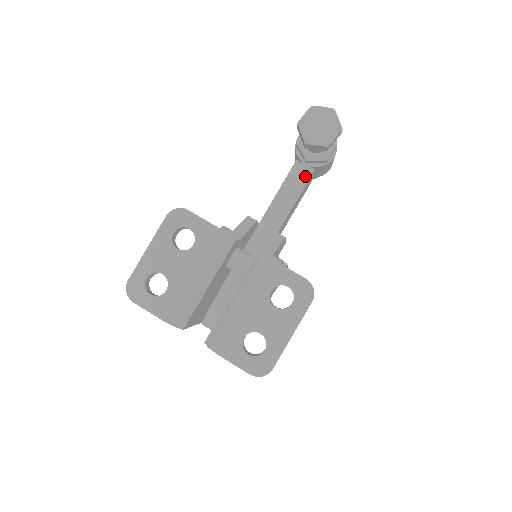
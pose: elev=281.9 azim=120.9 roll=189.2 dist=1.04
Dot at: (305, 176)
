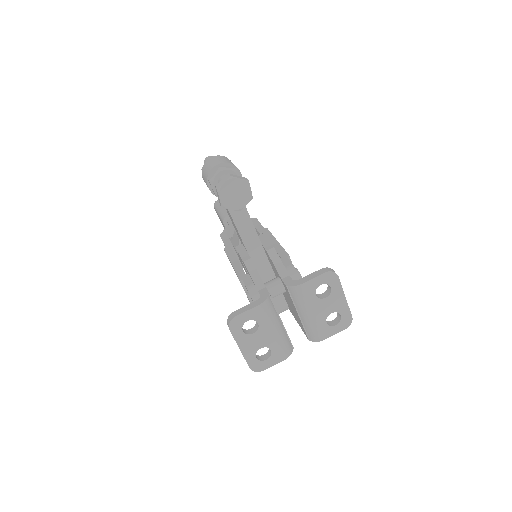
Dot at: occluded
